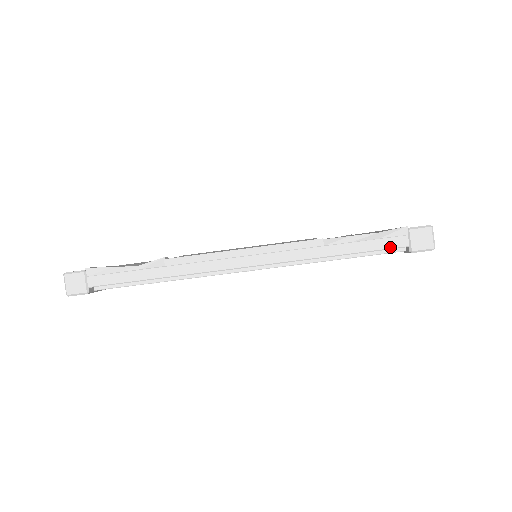
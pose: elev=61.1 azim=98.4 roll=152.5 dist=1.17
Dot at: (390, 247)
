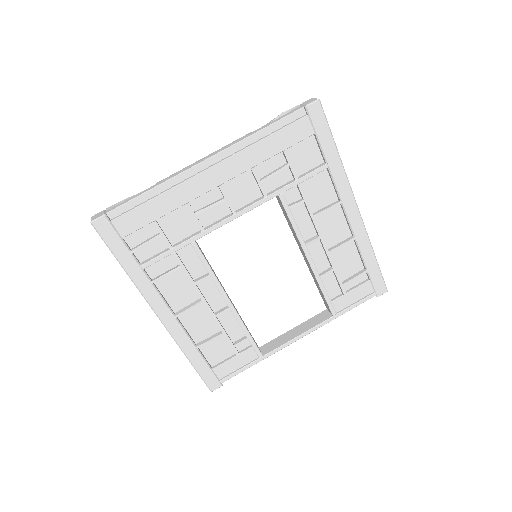
Dot at: (292, 112)
